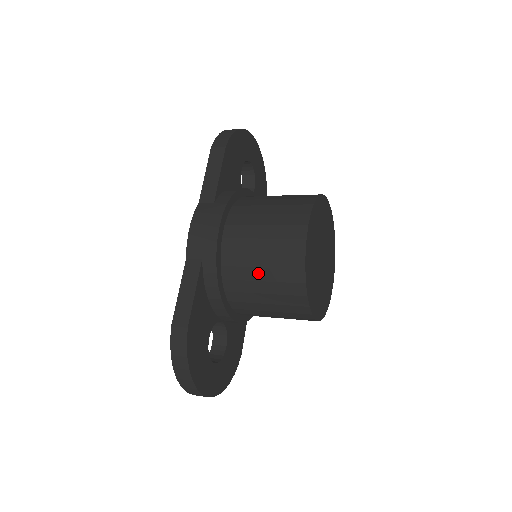
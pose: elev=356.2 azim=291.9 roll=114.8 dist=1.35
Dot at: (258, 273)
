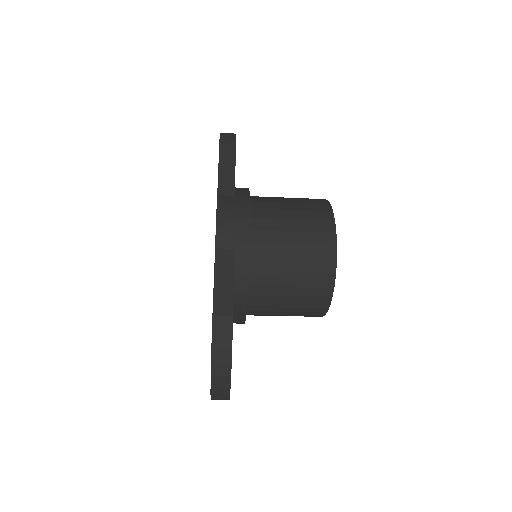
Dot at: (289, 264)
